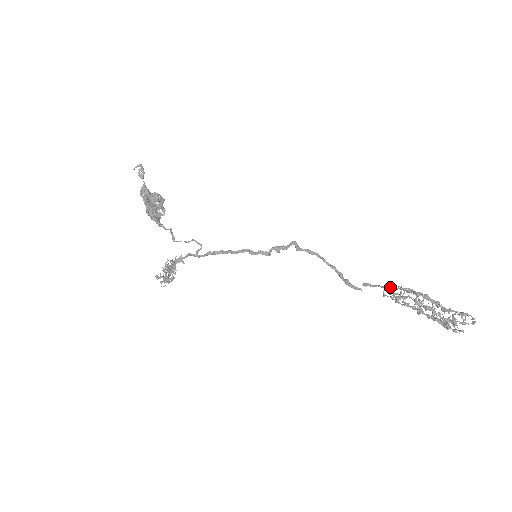
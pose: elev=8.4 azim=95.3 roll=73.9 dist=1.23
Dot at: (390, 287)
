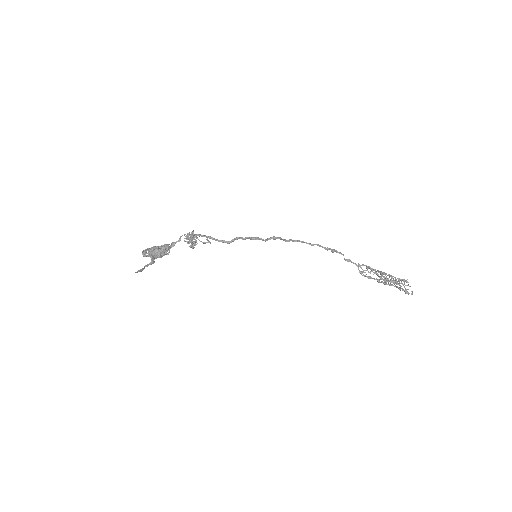
Dot at: (361, 274)
